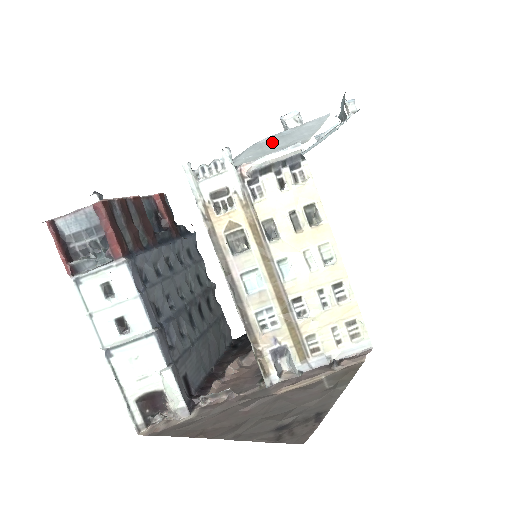
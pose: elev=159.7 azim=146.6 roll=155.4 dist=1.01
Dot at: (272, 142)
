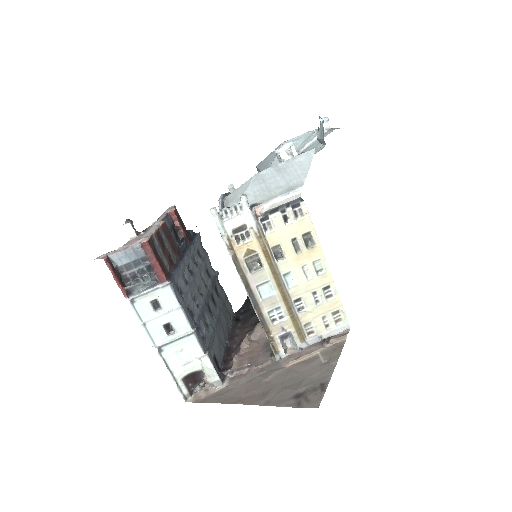
Dot at: (272, 177)
